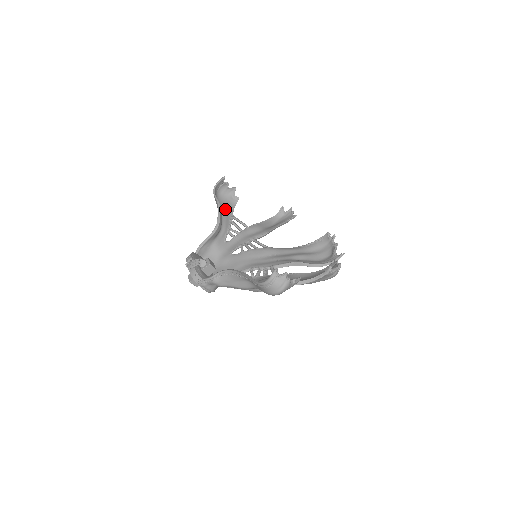
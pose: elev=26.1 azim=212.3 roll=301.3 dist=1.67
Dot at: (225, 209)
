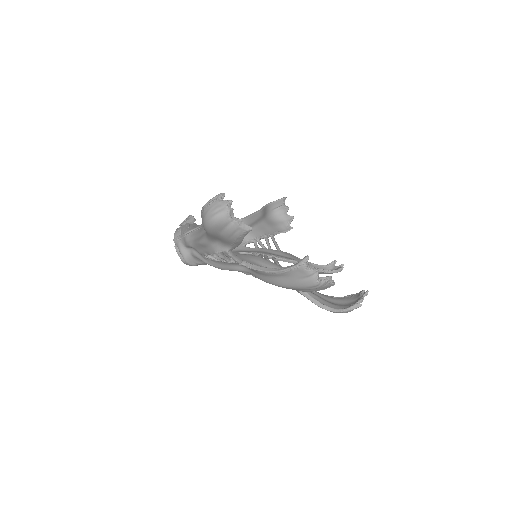
Dot at: (268, 226)
